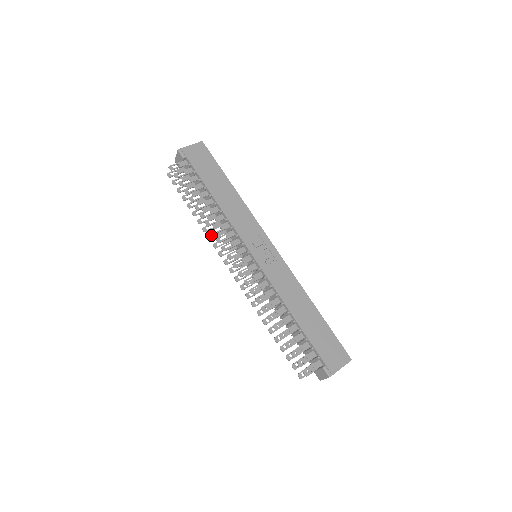
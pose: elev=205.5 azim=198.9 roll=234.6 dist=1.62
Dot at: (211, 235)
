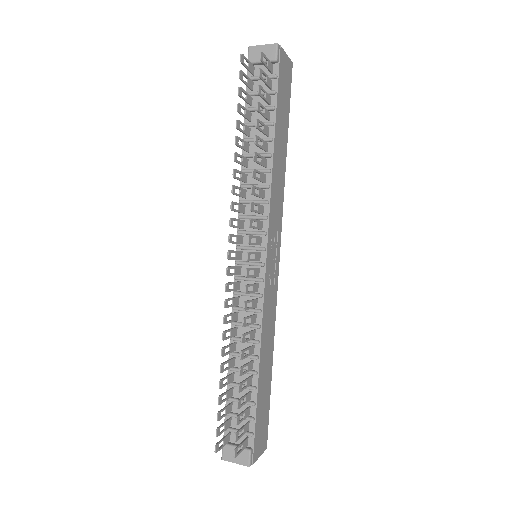
Dot at: (235, 187)
